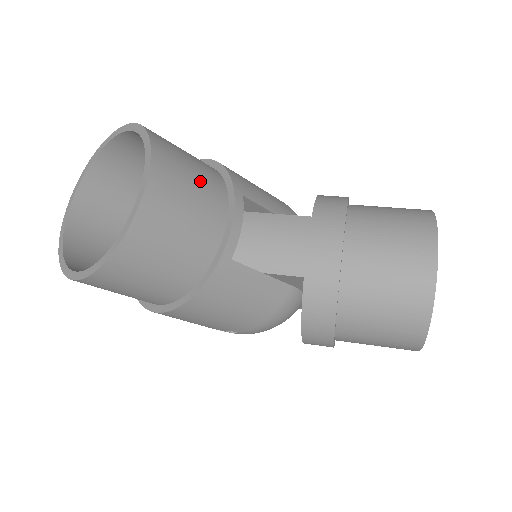
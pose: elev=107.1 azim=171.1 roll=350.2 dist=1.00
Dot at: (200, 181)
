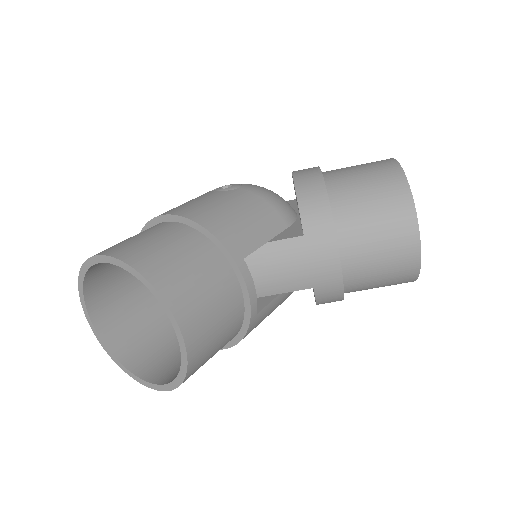
Dot at: (210, 284)
